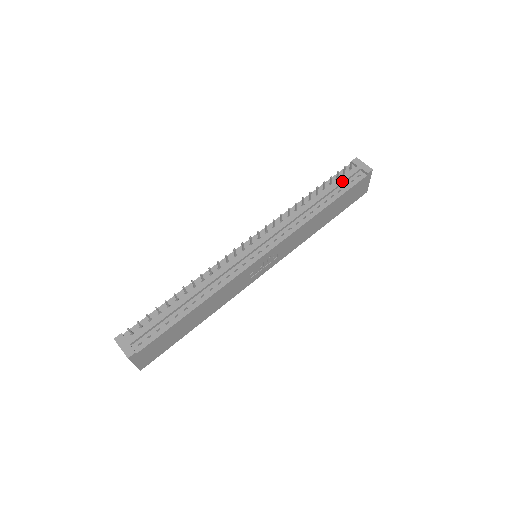
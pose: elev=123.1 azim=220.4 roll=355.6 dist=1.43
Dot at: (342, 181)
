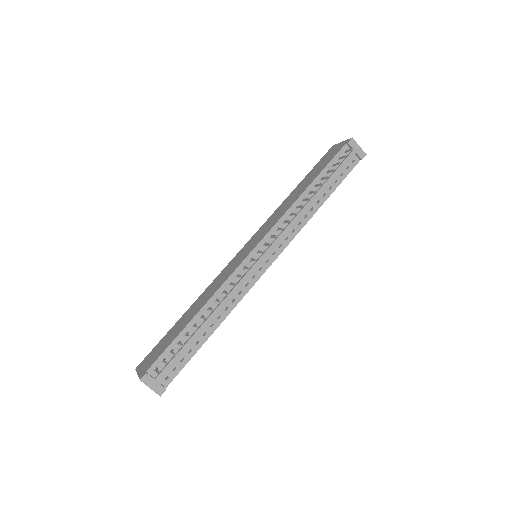
Dot at: (340, 170)
